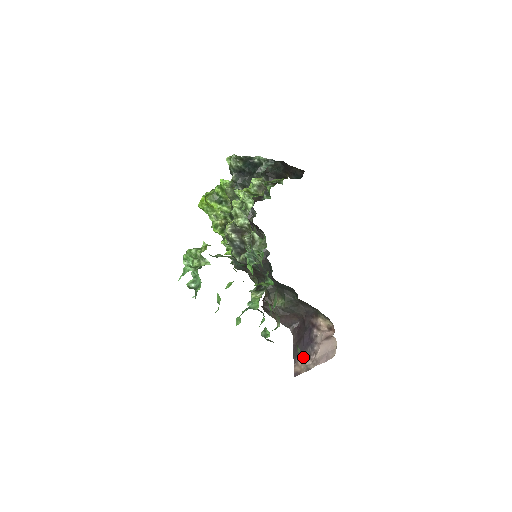
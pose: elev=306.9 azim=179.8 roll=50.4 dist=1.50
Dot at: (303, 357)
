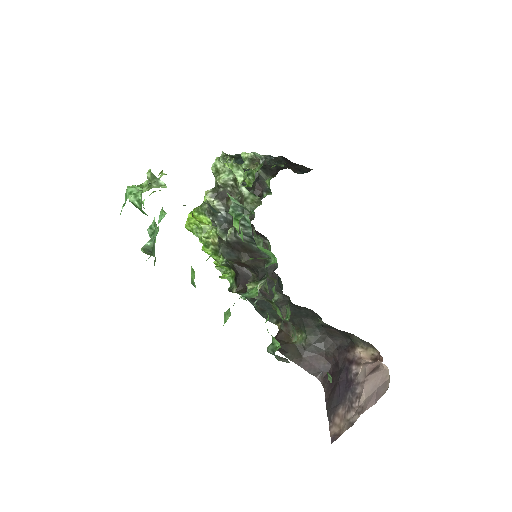
Dot at: (341, 410)
